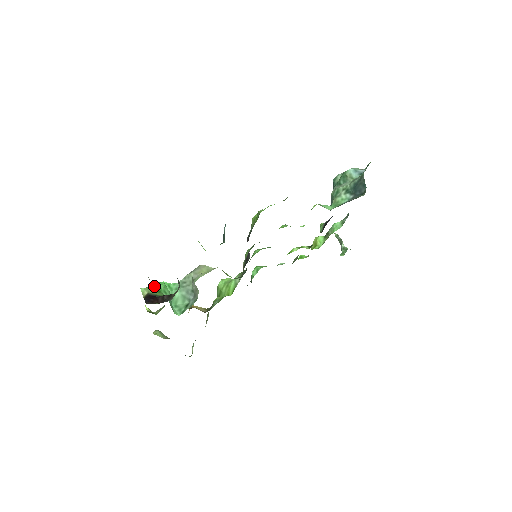
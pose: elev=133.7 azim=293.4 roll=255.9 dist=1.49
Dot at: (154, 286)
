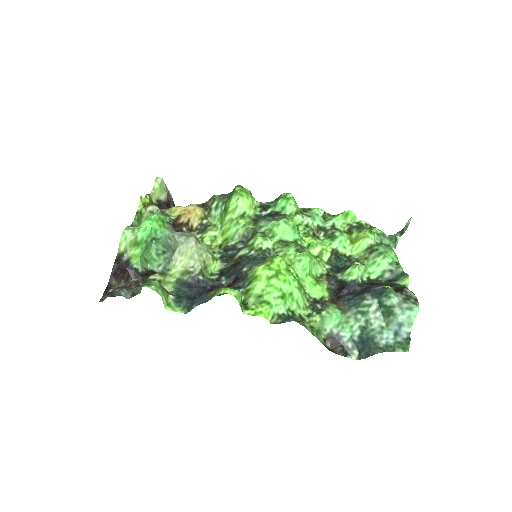
Dot at: (138, 231)
